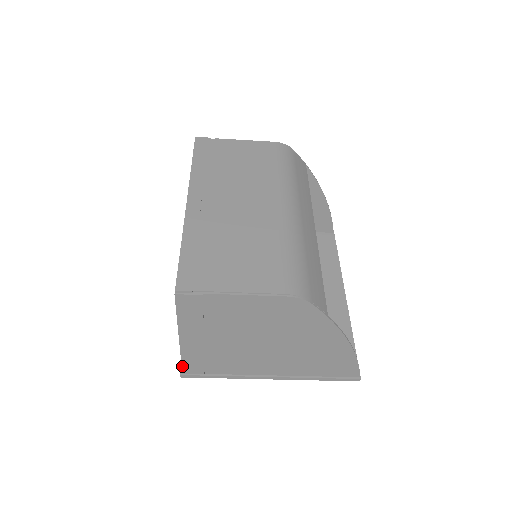
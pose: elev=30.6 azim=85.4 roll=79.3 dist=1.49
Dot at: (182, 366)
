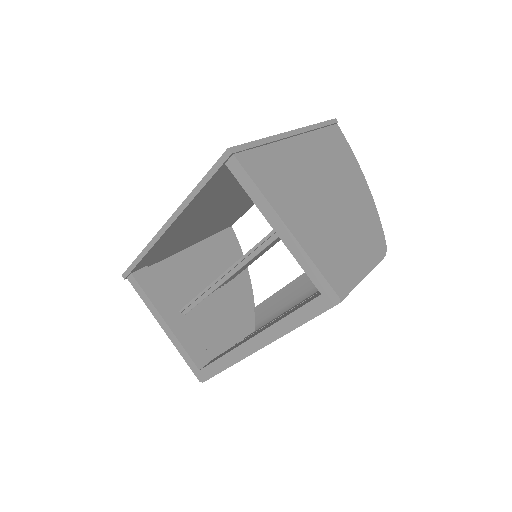
Dot at: (136, 290)
